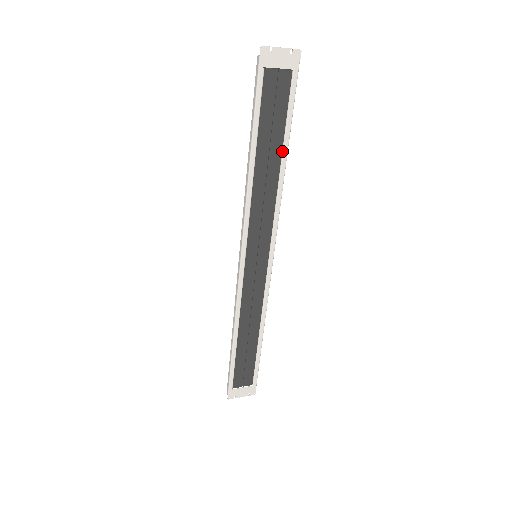
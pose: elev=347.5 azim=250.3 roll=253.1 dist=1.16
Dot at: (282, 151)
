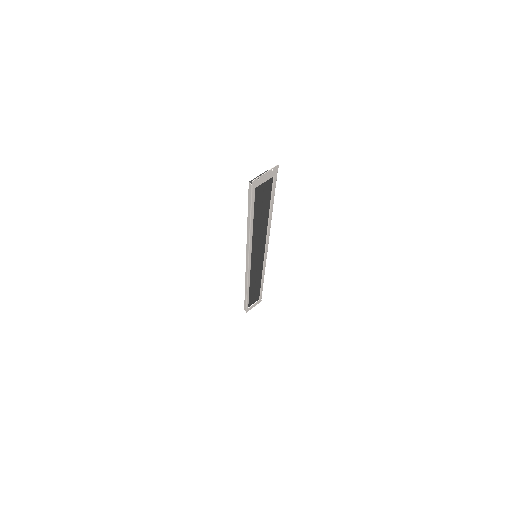
Dot at: (269, 211)
